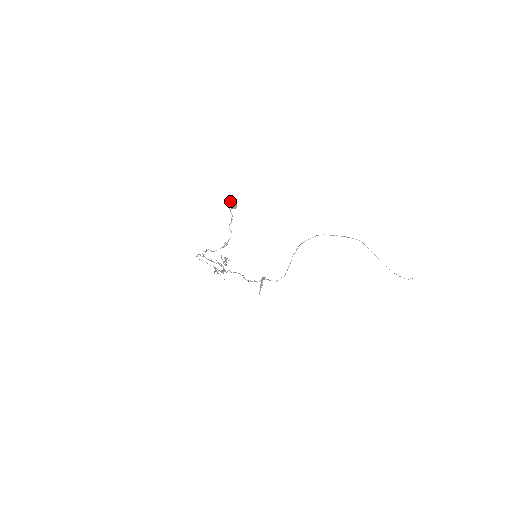
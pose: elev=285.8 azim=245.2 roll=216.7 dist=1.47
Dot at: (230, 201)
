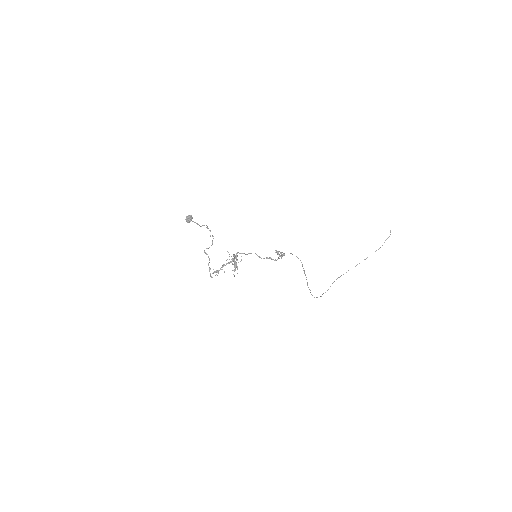
Dot at: occluded
